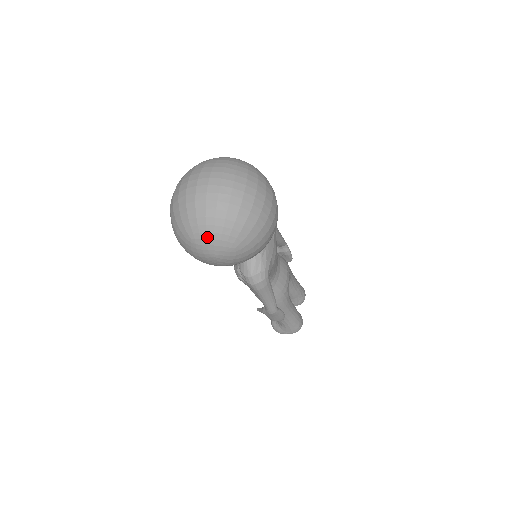
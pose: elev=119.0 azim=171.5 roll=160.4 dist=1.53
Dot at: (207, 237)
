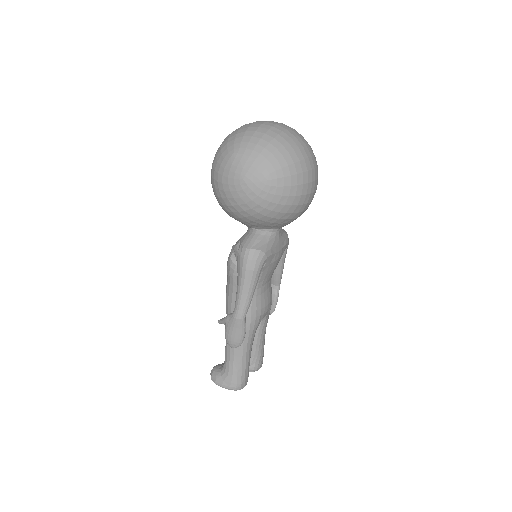
Dot at: (251, 155)
